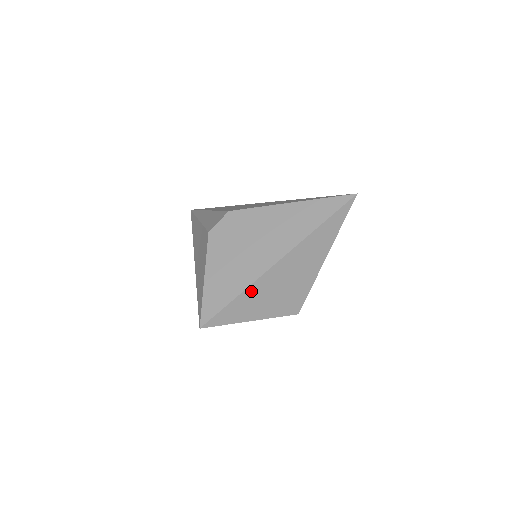
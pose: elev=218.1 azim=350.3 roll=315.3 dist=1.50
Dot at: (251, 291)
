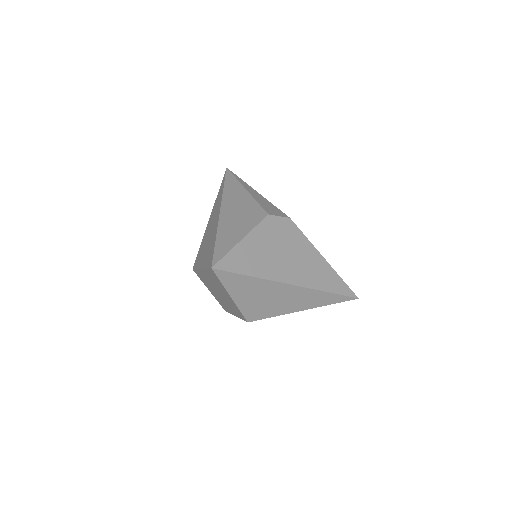
Dot at: (260, 282)
